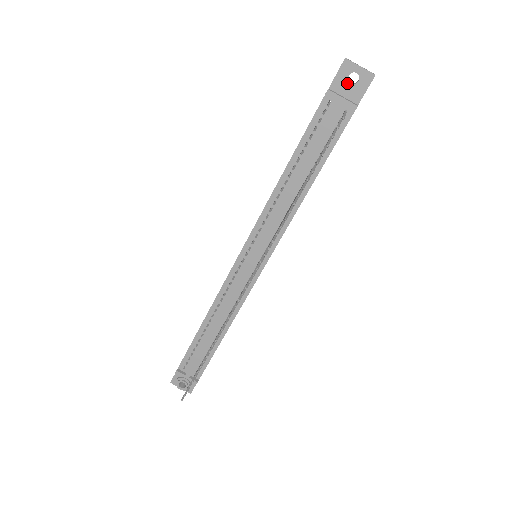
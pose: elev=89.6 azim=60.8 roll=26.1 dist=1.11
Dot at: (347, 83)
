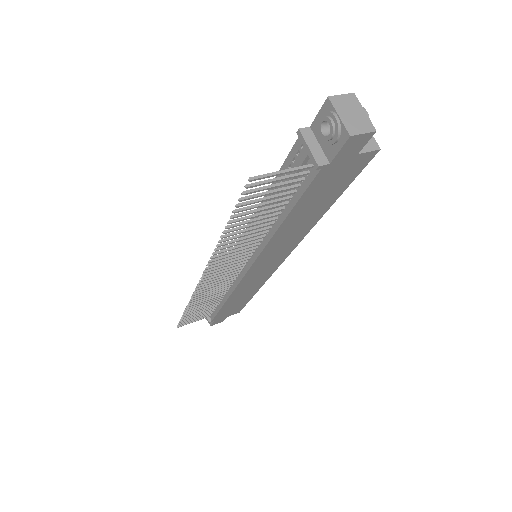
Dot at: (320, 131)
